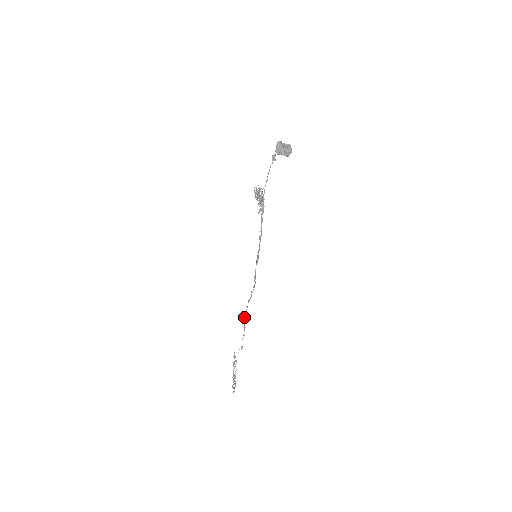
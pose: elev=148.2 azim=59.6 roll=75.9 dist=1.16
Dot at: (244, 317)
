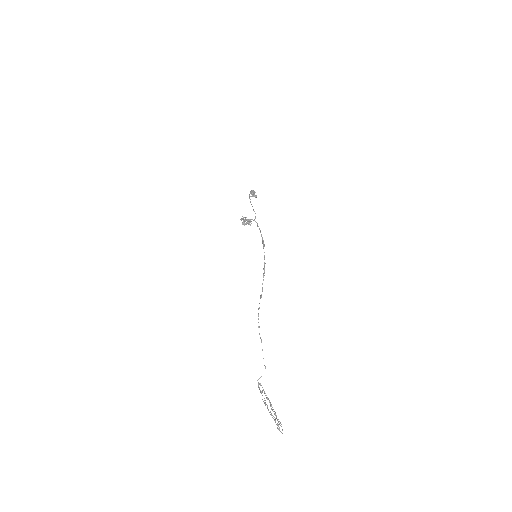
Dot at: (258, 326)
